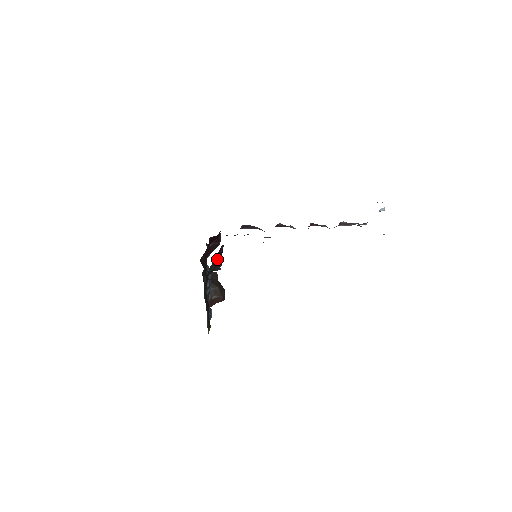
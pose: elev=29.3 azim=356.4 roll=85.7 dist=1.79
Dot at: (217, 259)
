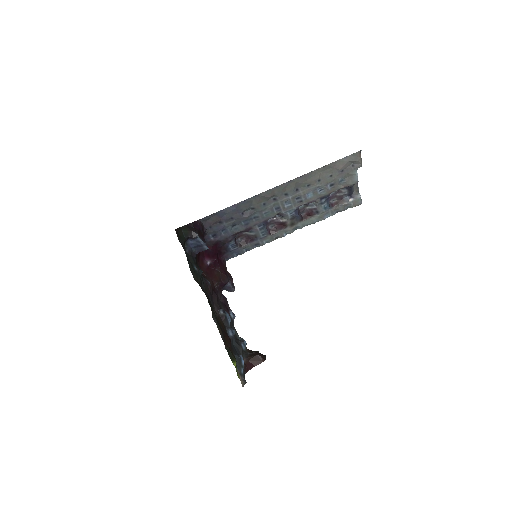
Dot at: (193, 227)
